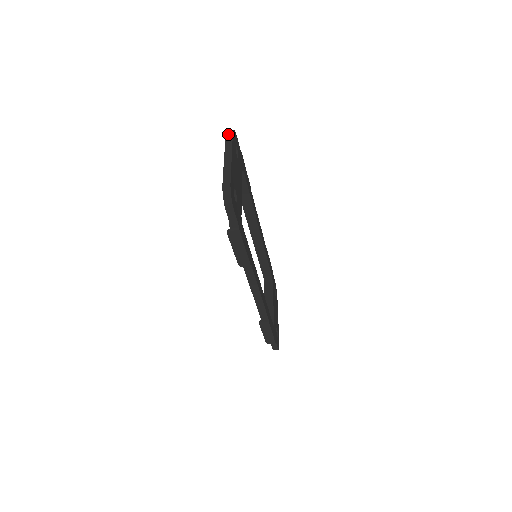
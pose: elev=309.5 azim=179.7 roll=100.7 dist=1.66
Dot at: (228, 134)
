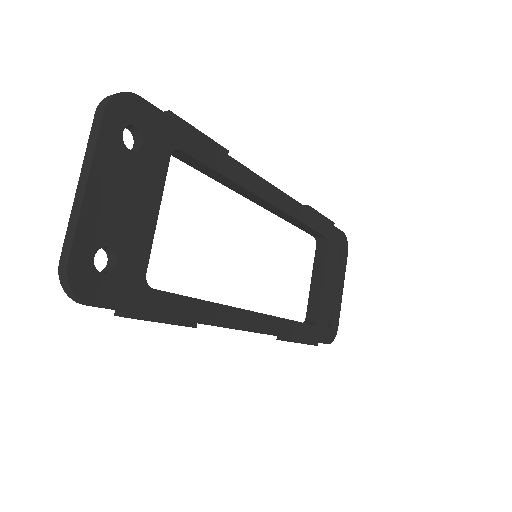
Dot at: (97, 114)
